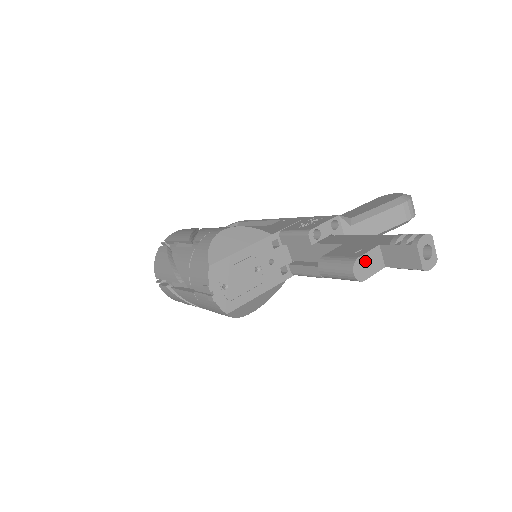
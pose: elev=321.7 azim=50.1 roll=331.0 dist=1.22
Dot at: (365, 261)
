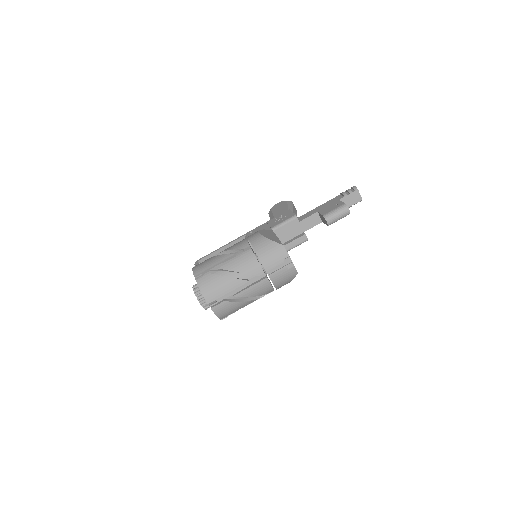
Dot at: occluded
